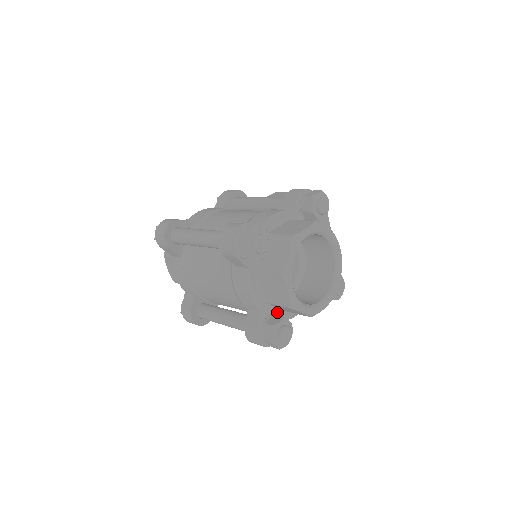
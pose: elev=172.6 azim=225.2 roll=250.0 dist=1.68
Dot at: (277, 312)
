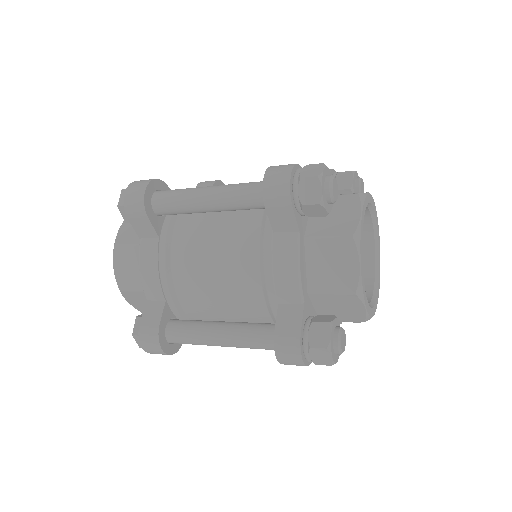
Dot at: (314, 316)
